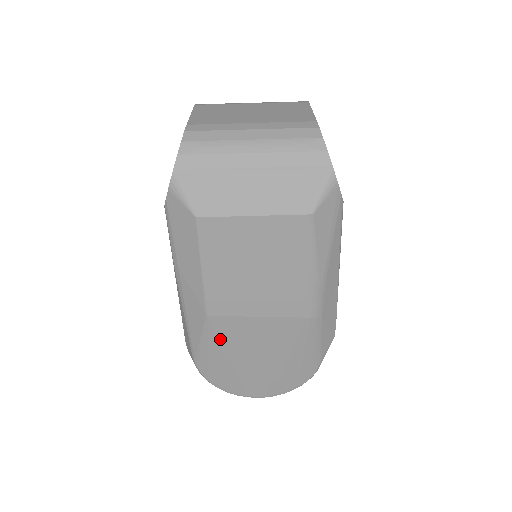
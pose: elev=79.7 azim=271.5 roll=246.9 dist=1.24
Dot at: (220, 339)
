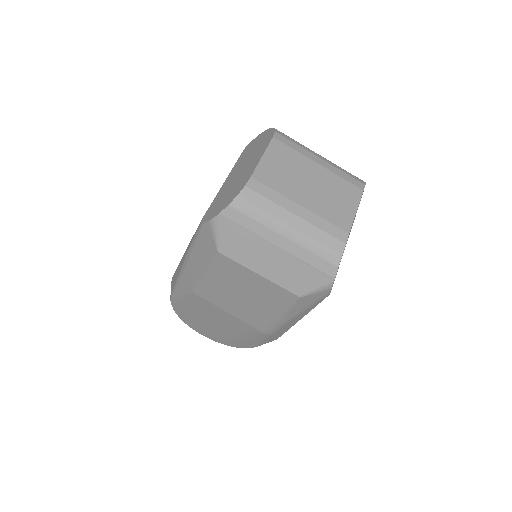
Dot at: (195, 304)
